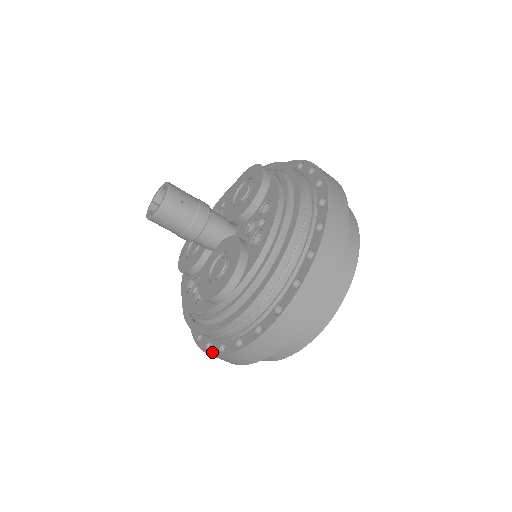
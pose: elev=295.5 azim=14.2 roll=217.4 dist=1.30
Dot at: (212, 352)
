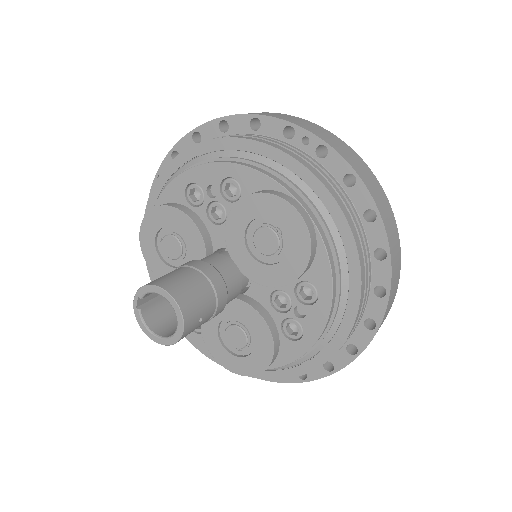
Dot at: occluded
